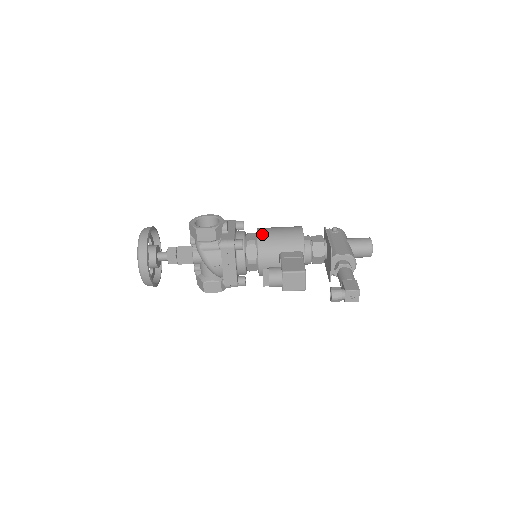
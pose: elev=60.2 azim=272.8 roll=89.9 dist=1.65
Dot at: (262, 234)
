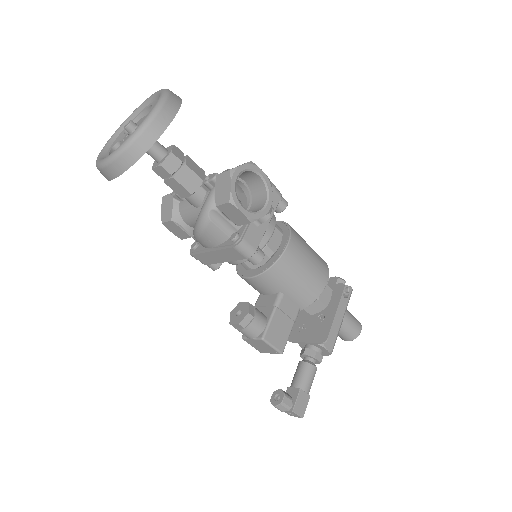
Dot at: (288, 257)
